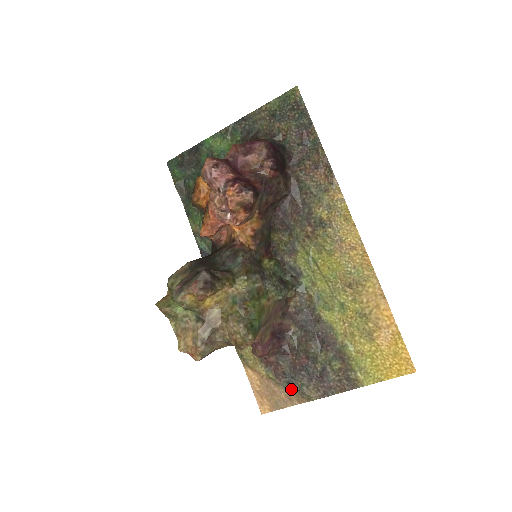
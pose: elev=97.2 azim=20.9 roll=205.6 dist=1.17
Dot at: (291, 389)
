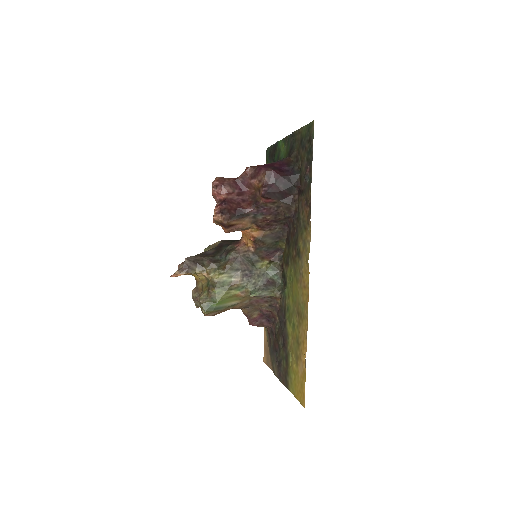
Dot at: (271, 358)
